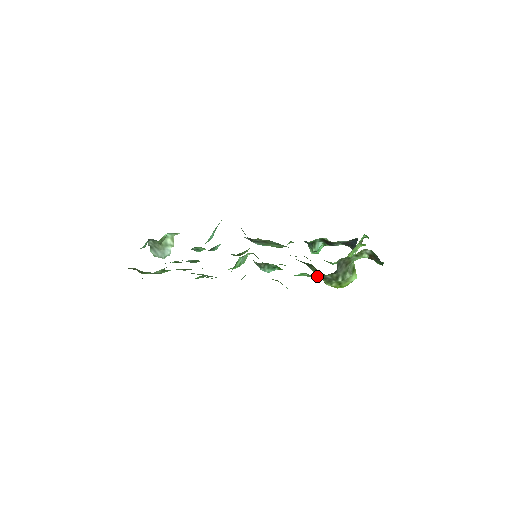
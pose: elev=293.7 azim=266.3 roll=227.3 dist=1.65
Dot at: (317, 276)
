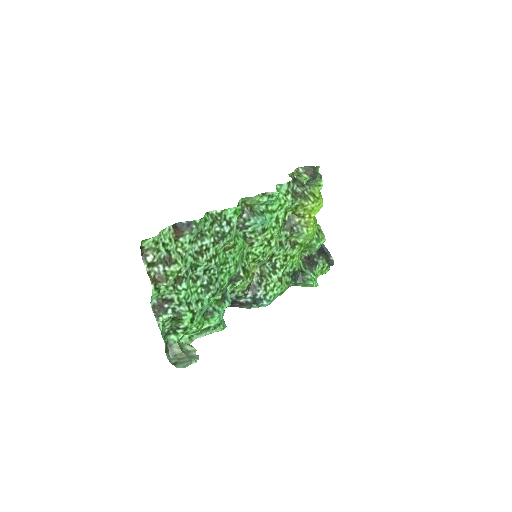
Dot at: (292, 194)
